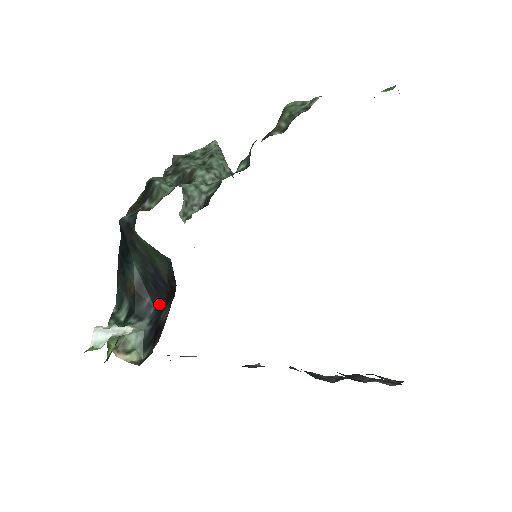
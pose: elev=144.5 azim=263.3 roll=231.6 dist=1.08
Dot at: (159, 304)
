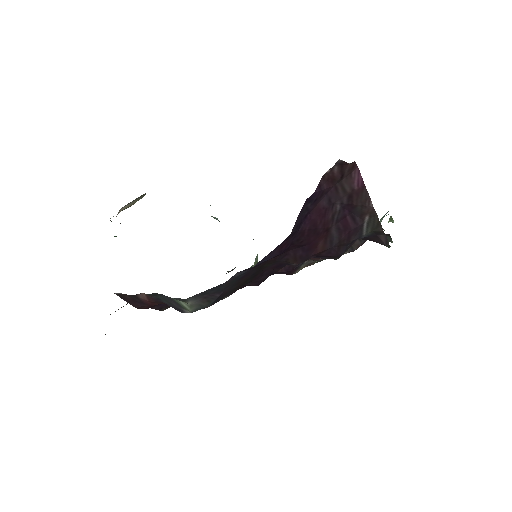
Dot at: occluded
